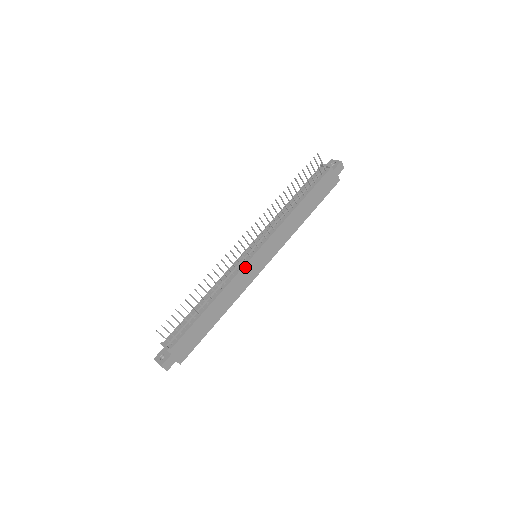
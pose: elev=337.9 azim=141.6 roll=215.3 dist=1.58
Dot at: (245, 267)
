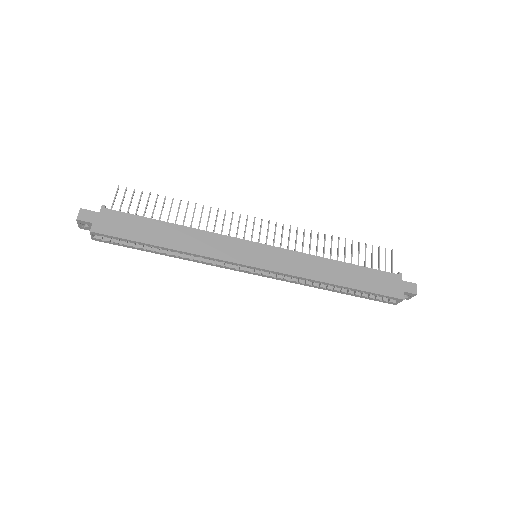
Dot at: (237, 240)
